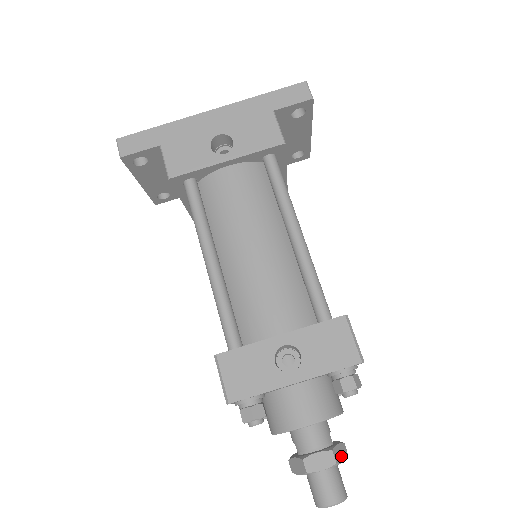
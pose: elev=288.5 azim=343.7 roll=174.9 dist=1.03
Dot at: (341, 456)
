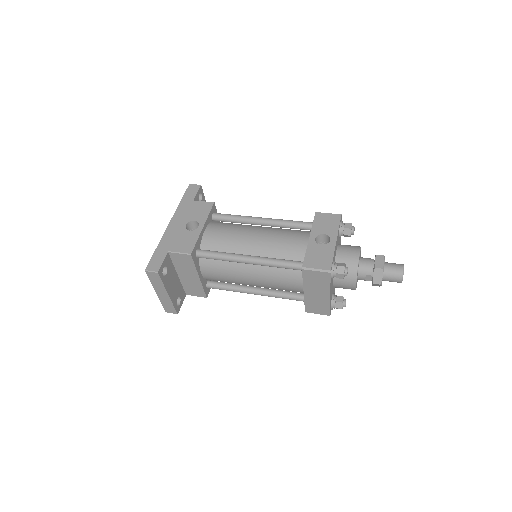
Dot at: occluded
